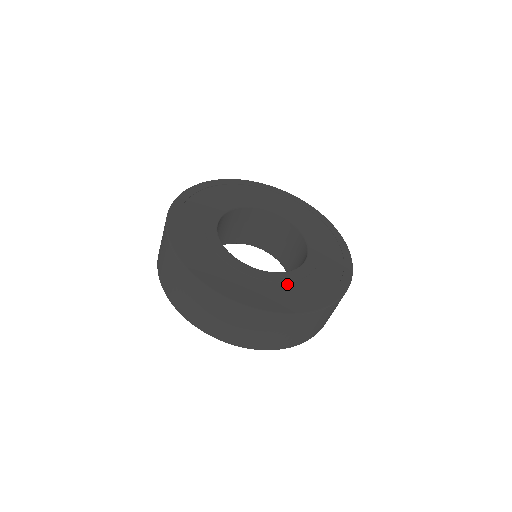
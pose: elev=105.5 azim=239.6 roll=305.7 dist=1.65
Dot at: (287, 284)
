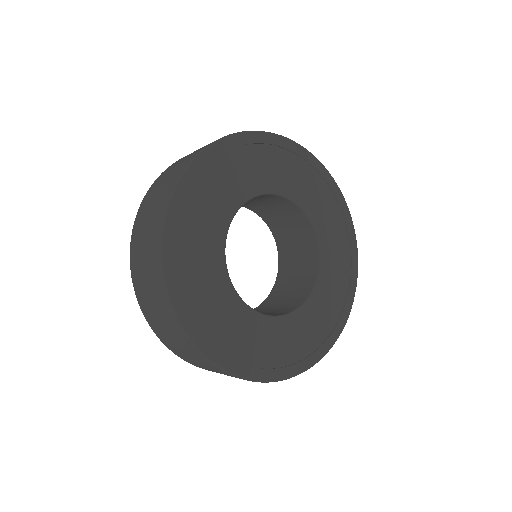
Dot at: (295, 330)
